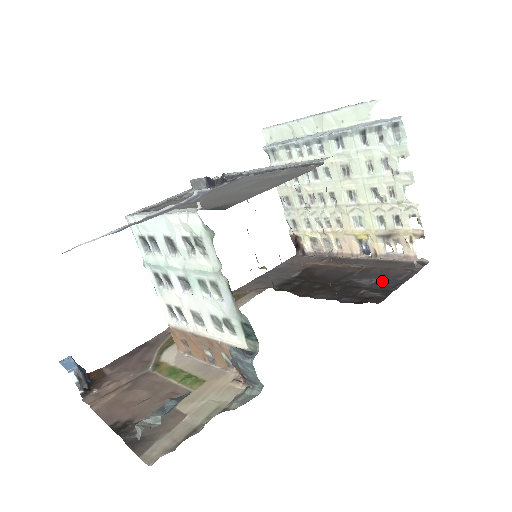
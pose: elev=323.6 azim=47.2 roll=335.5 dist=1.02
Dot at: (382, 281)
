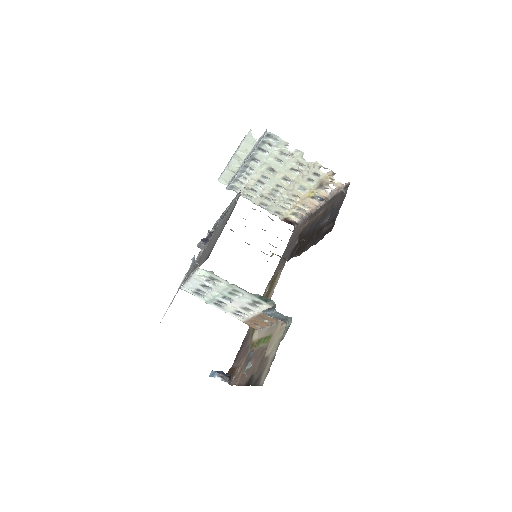
Dot at: (332, 214)
